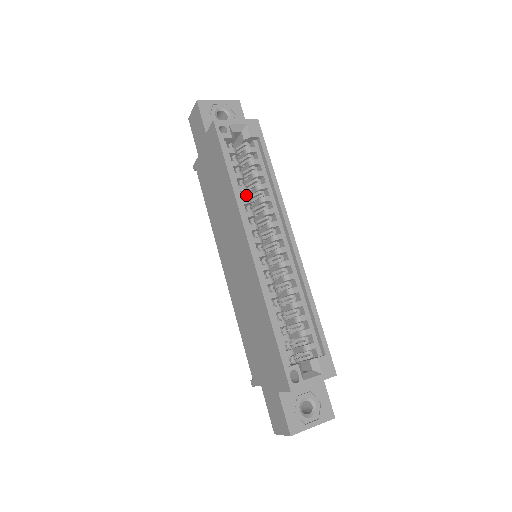
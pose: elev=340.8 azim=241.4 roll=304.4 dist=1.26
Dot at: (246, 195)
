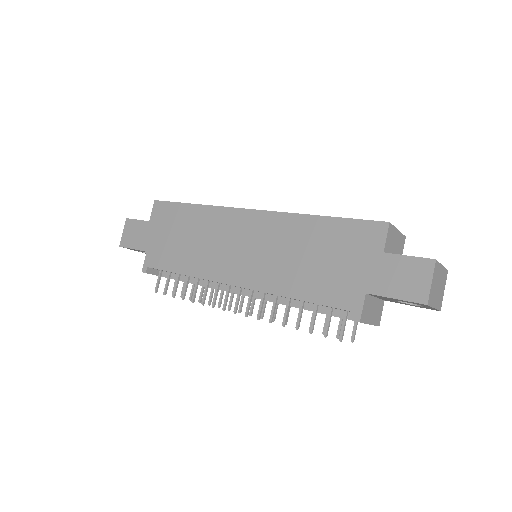
Dot at: occluded
